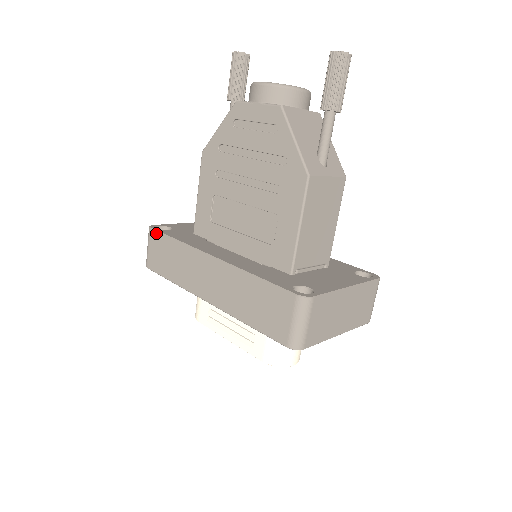
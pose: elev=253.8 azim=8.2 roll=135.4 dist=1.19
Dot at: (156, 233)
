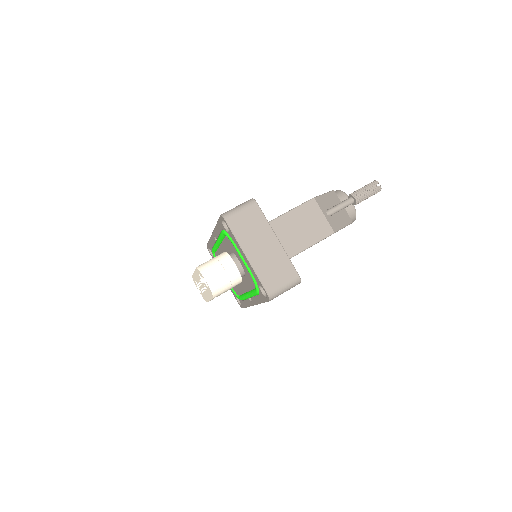
Dot at: occluded
